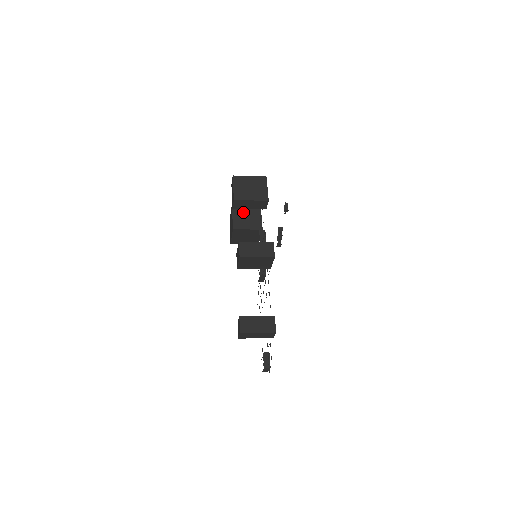
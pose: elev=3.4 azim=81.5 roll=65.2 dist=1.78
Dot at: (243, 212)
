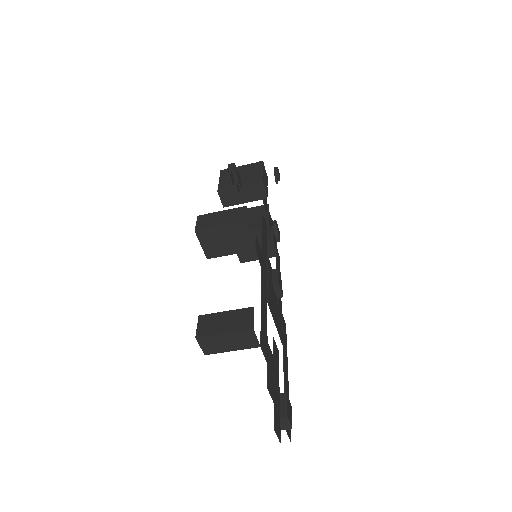
Dot at: occluded
